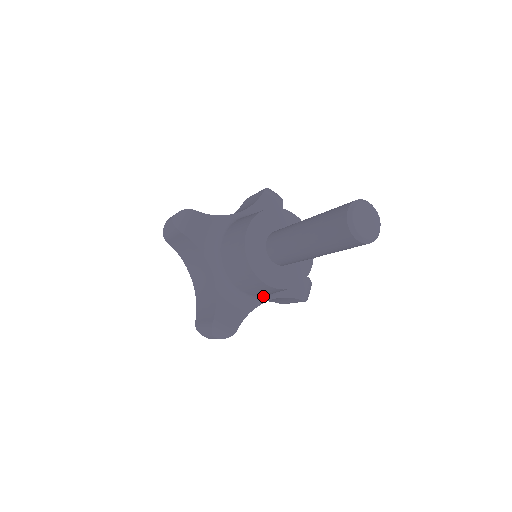
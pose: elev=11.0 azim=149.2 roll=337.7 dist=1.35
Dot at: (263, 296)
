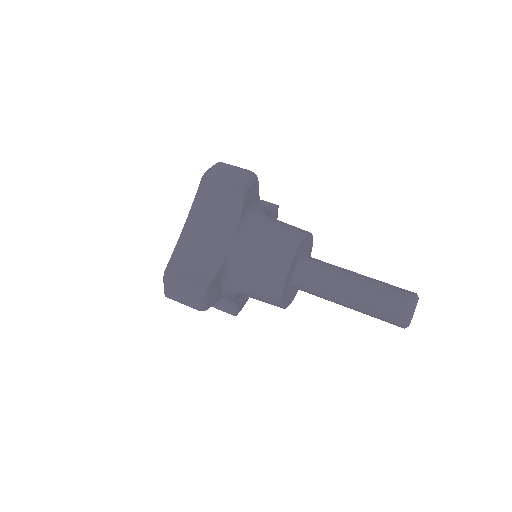
Dot at: occluded
